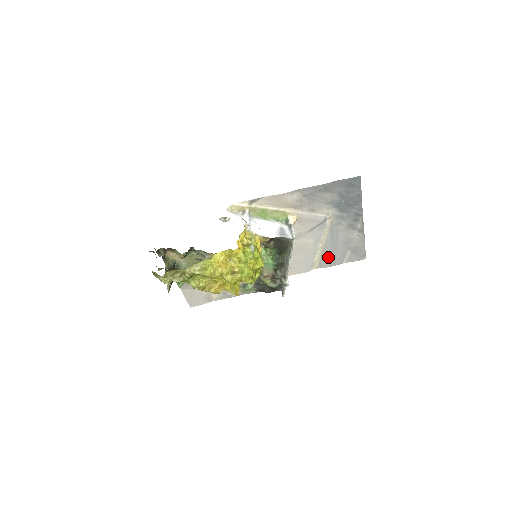
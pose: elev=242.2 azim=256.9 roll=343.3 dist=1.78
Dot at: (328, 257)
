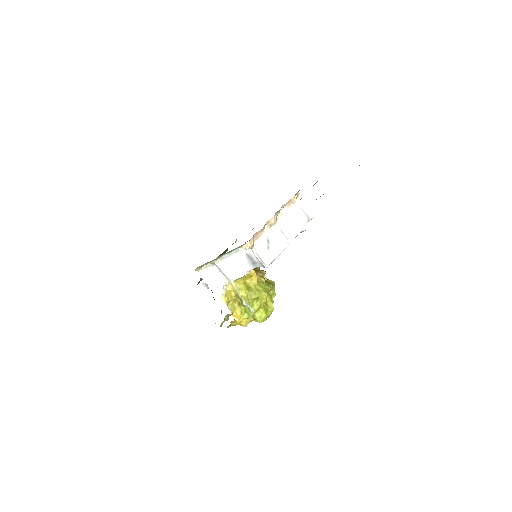
Dot at: occluded
